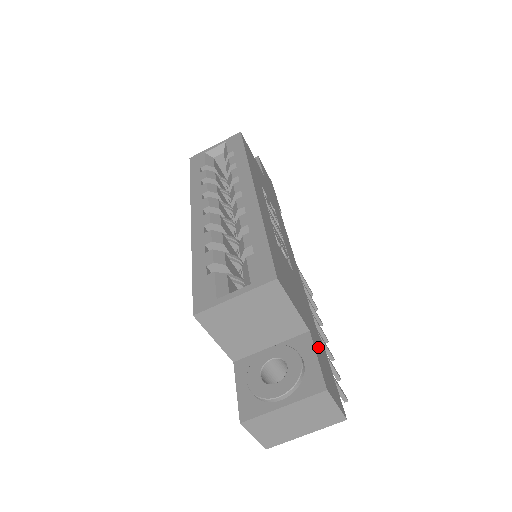
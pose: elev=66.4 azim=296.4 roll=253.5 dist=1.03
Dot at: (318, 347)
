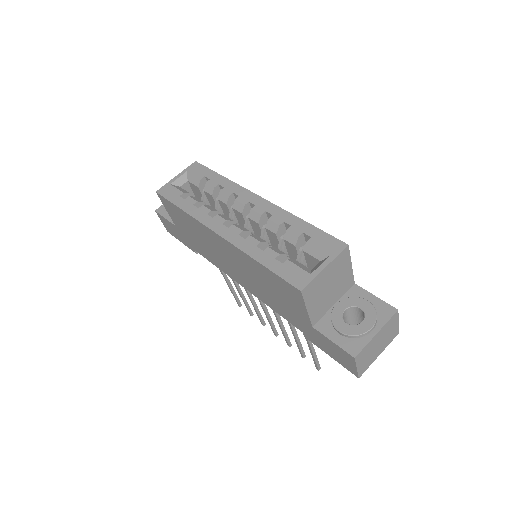
Dot at: occluded
